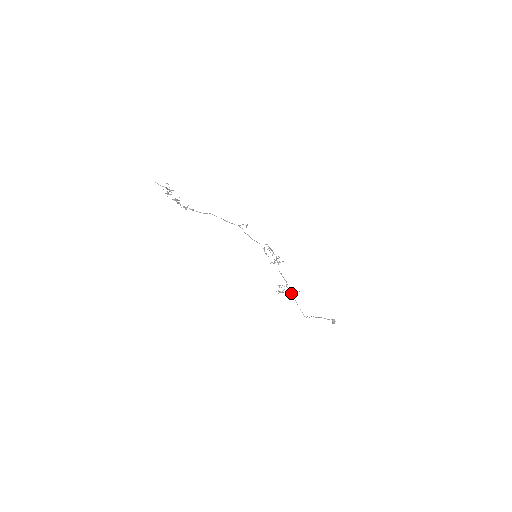
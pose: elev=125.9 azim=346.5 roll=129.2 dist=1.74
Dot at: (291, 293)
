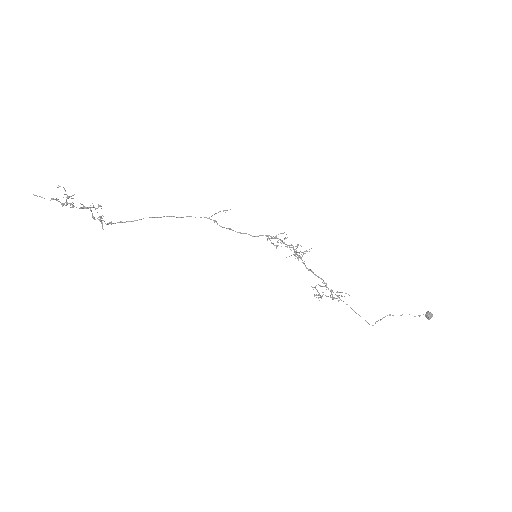
Dot at: occluded
